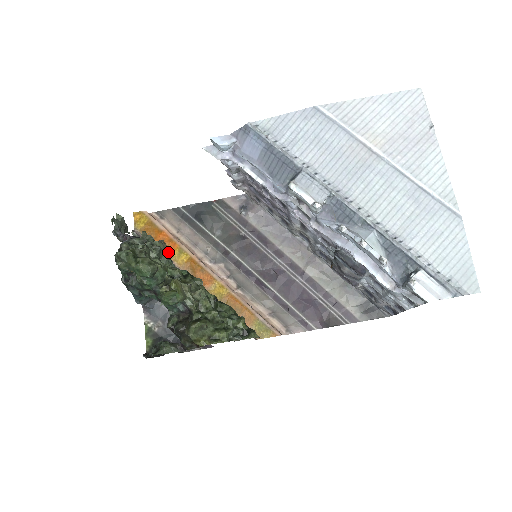
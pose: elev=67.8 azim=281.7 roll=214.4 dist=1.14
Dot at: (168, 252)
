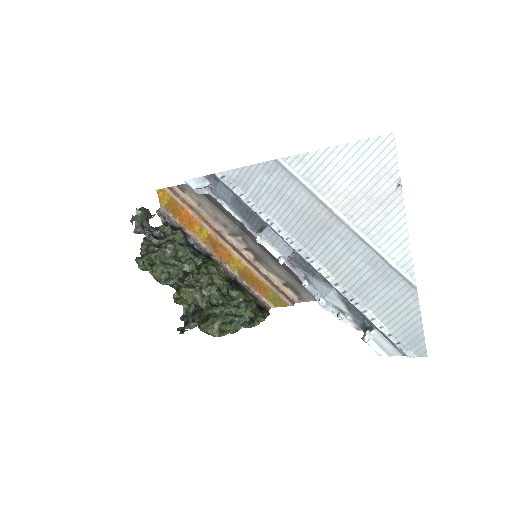
Dot at: (191, 228)
